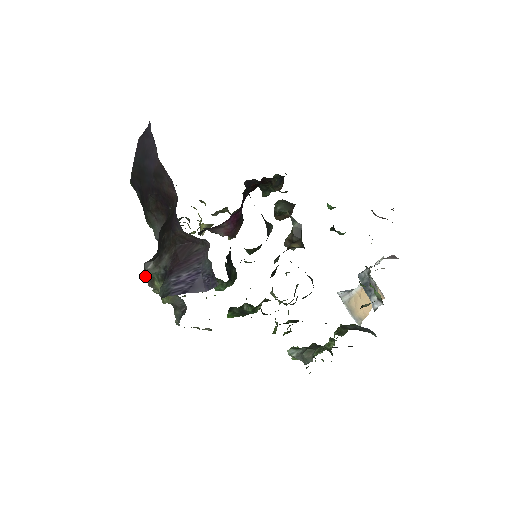
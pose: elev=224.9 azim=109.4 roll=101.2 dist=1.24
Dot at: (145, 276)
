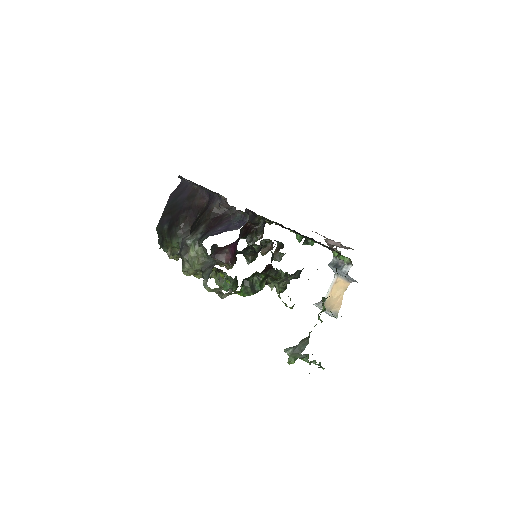
Dot at: (181, 250)
